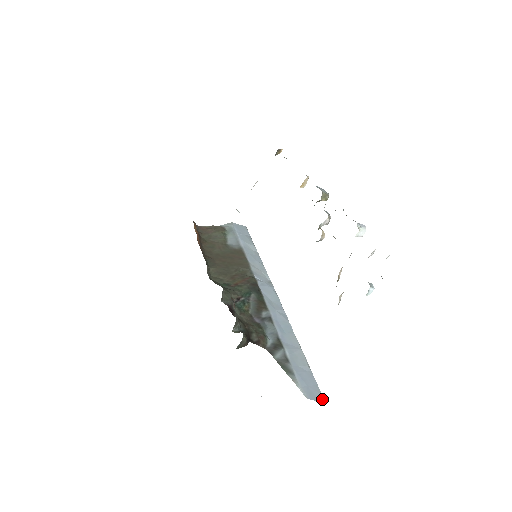
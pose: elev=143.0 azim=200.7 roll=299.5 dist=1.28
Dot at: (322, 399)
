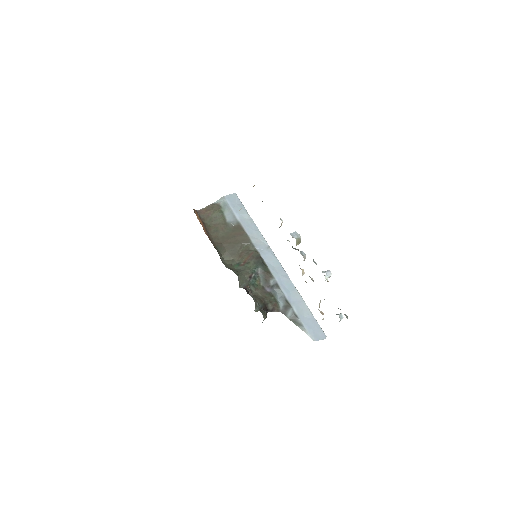
Dot at: (325, 336)
